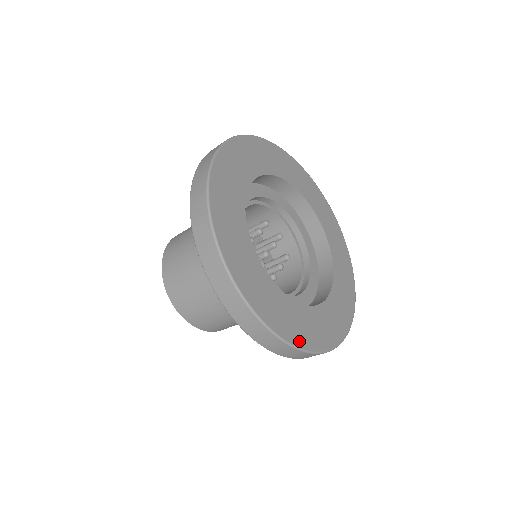
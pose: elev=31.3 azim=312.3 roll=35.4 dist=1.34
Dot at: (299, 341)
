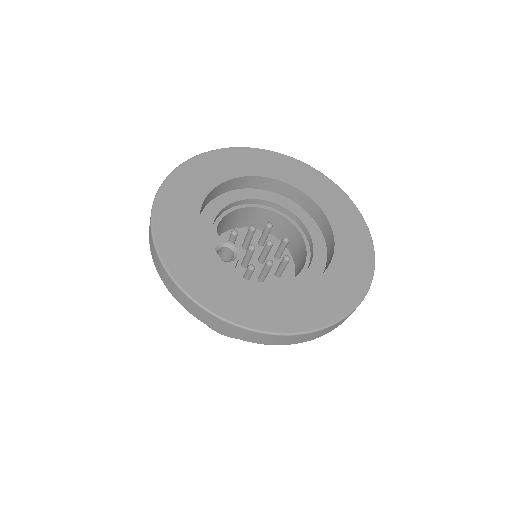
Dot at: (212, 304)
